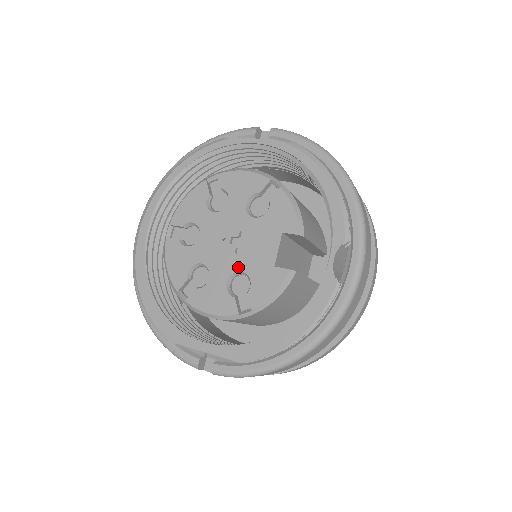
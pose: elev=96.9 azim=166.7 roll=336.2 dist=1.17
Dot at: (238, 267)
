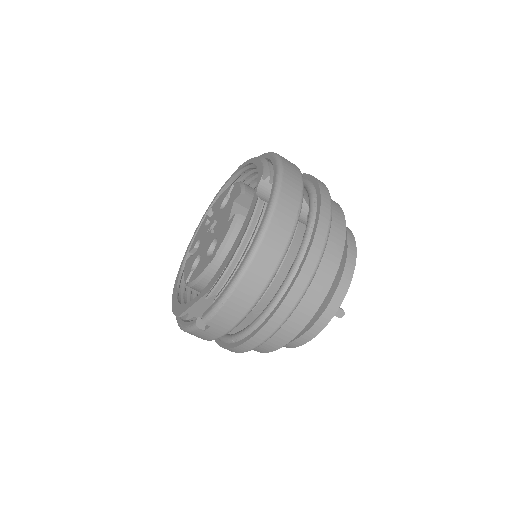
Dot at: (213, 239)
